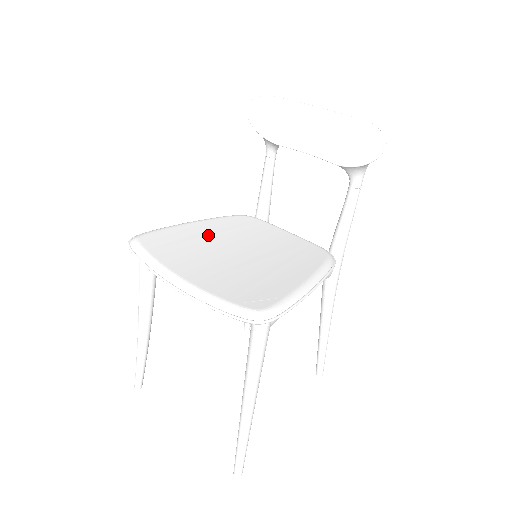
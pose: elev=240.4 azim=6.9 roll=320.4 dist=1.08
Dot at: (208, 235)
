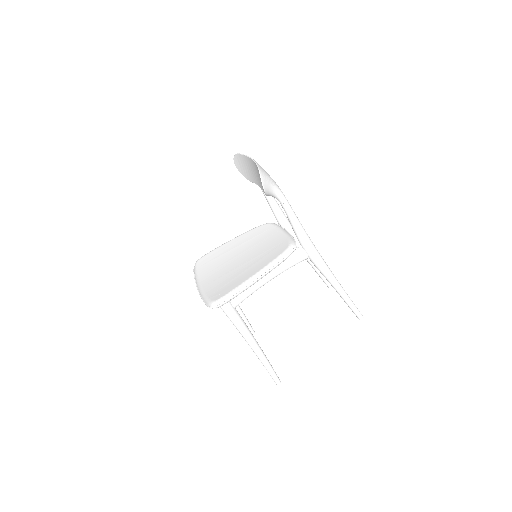
Dot at: (232, 249)
